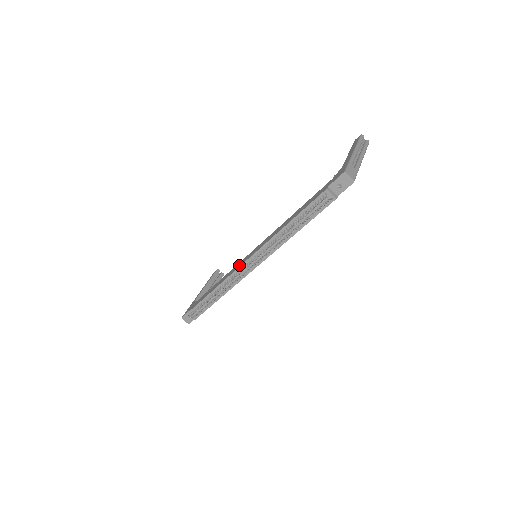
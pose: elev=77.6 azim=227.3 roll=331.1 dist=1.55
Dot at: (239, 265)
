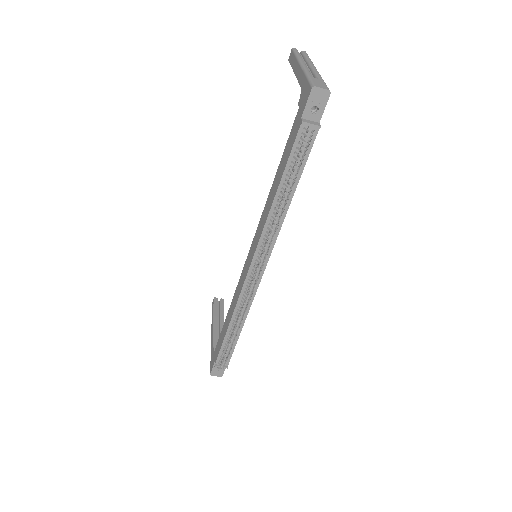
Dot at: (243, 278)
